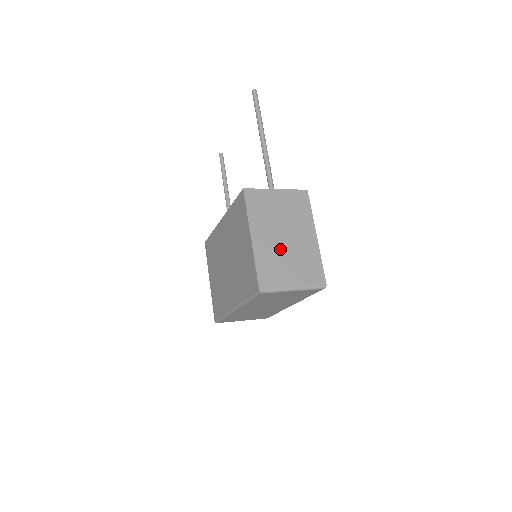
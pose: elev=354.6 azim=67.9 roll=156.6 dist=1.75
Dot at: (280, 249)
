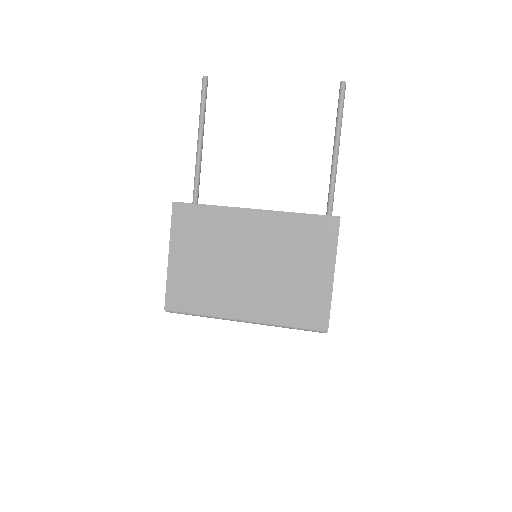
Dot at: occluded
